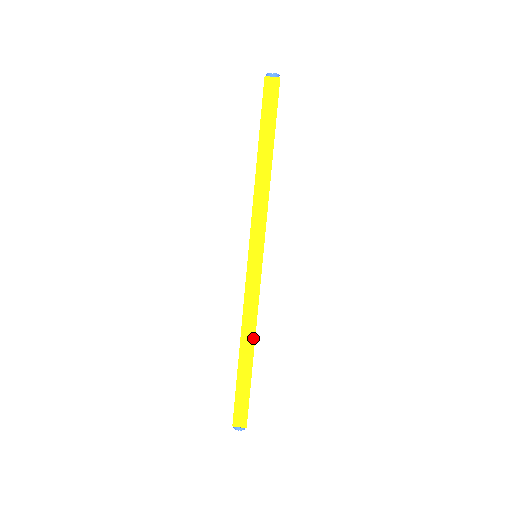
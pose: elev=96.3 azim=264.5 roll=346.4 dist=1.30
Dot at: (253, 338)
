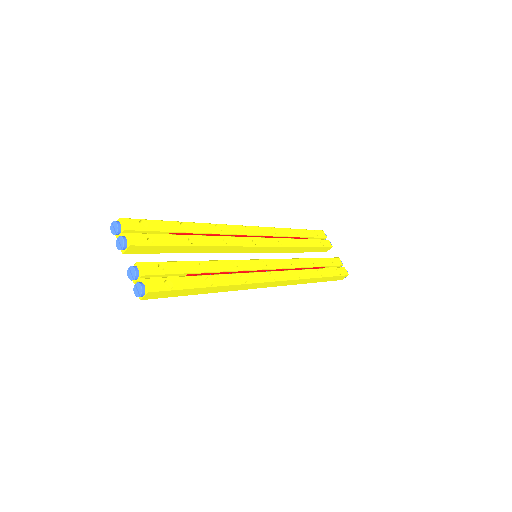
Dot at: (311, 279)
